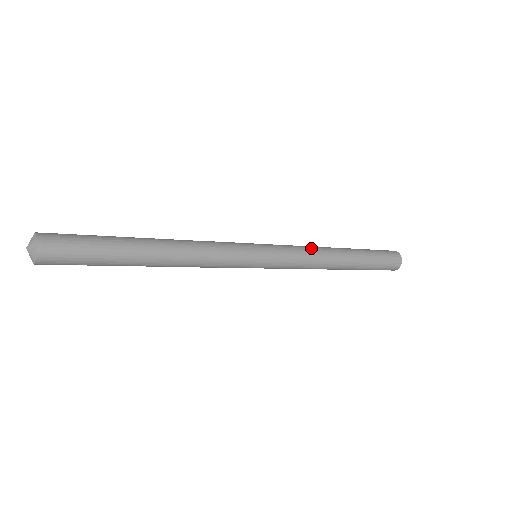
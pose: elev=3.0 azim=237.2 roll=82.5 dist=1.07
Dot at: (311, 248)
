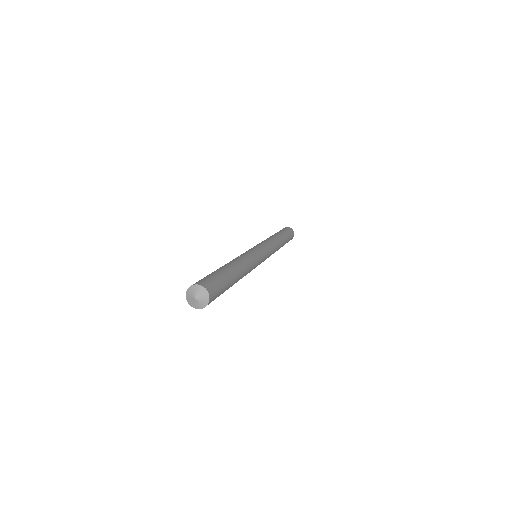
Dot at: occluded
